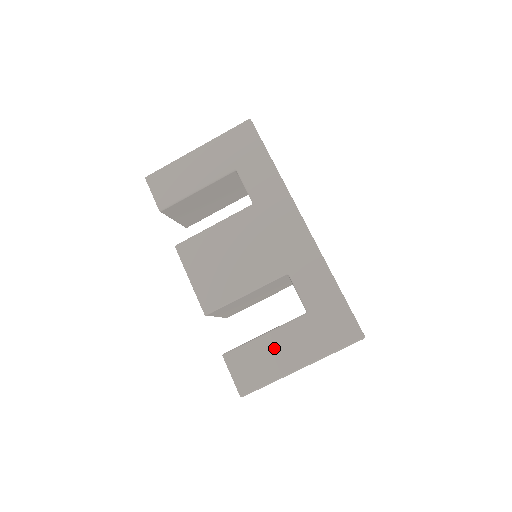
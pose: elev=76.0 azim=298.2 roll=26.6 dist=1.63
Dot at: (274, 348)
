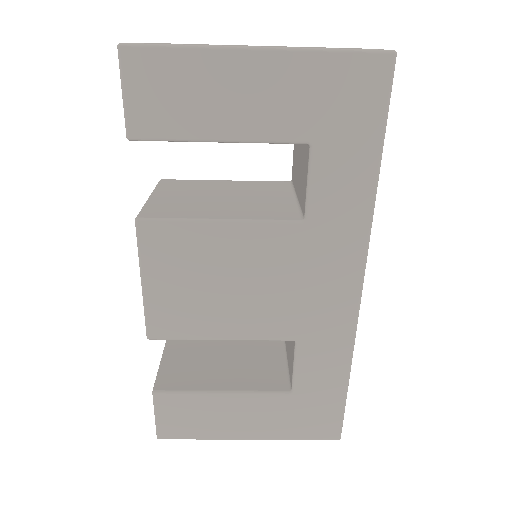
Dot at: (227, 411)
